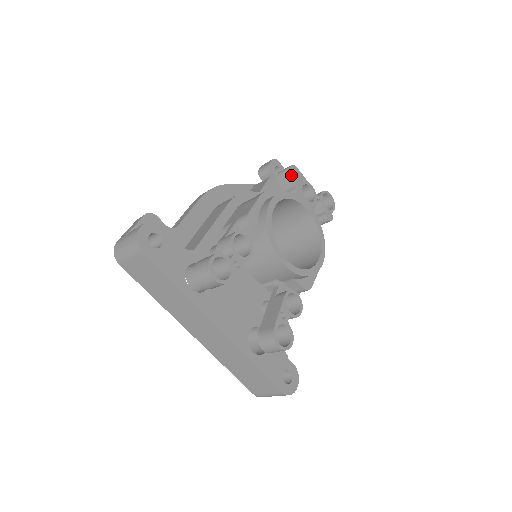
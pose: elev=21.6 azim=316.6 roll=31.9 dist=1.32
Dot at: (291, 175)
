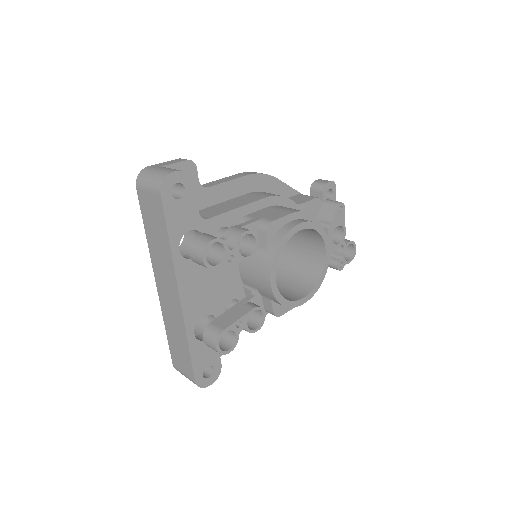
Dot at: (335, 210)
